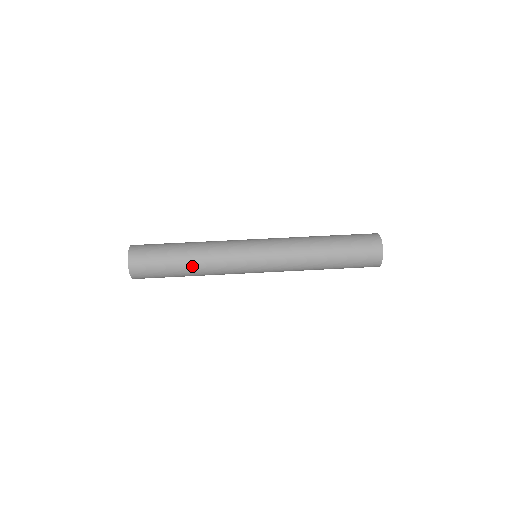
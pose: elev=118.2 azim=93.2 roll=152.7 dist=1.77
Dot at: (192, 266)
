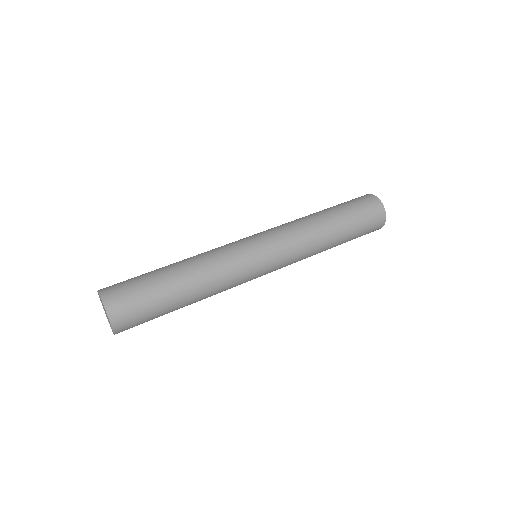
Dot at: (191, 287)
